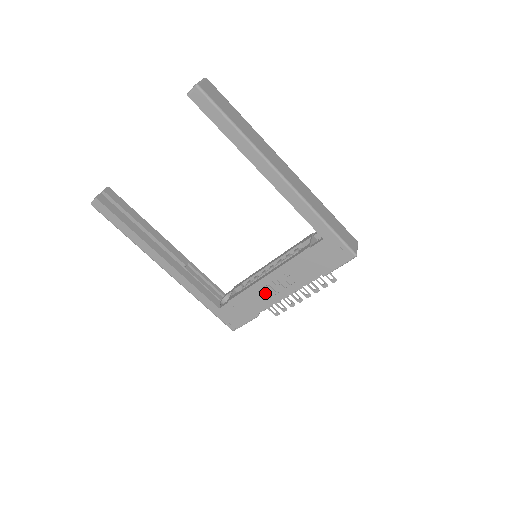
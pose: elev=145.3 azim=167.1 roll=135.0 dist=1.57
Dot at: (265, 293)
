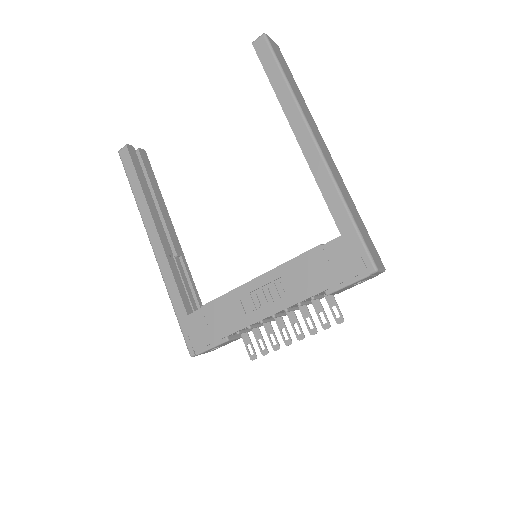
Dot at: (247, 305)
